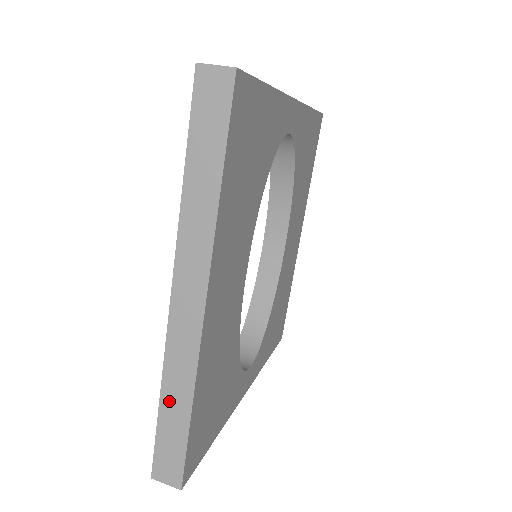
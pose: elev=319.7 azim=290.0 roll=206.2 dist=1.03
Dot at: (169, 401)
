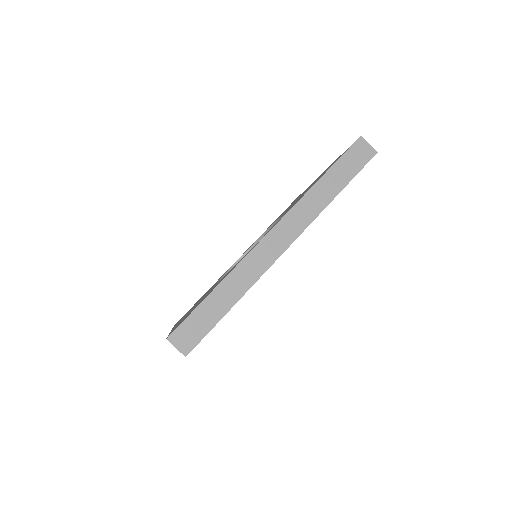
Dot at: occluded
